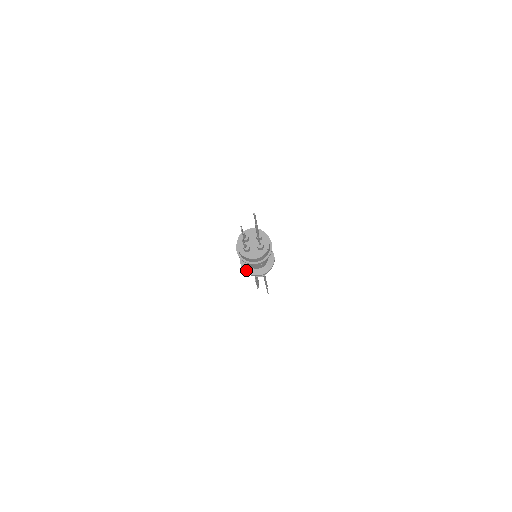
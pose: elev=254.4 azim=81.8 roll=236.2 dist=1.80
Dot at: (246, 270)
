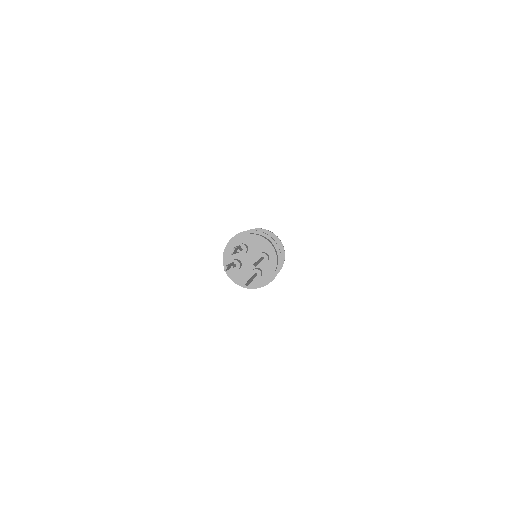
Dot at: occluded
